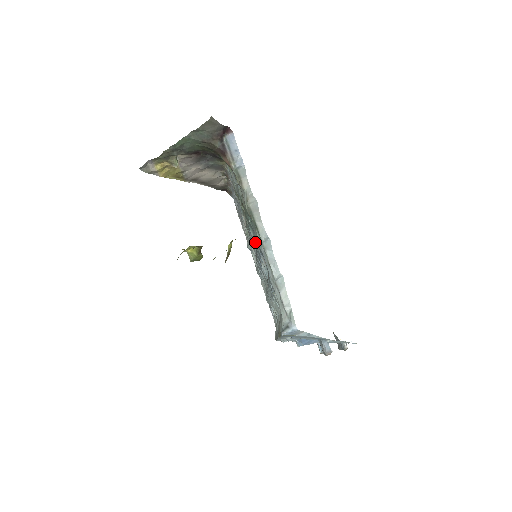
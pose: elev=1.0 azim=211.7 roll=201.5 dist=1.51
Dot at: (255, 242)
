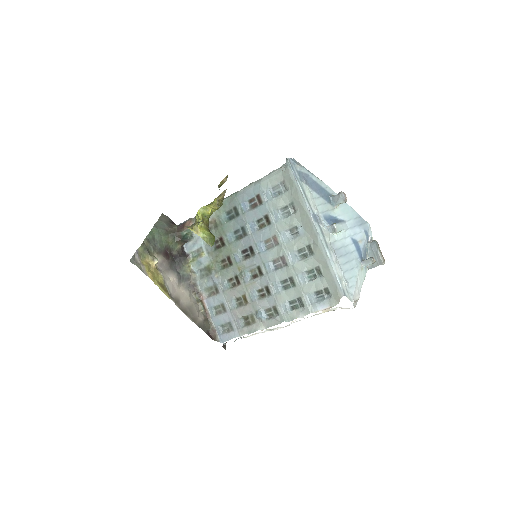
Dot at: (243, 237)
